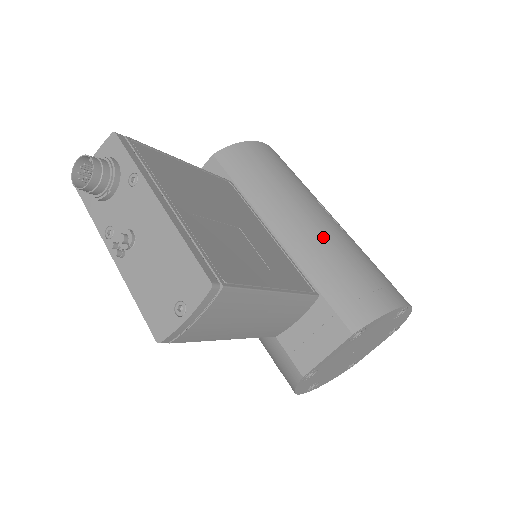
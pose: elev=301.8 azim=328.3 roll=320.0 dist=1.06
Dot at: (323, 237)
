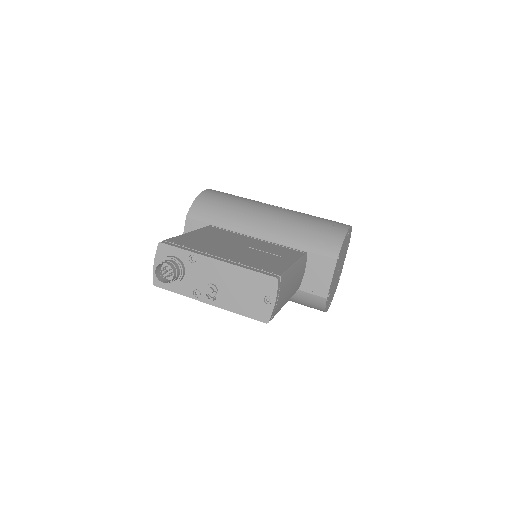
Dot at: (284, 221)
